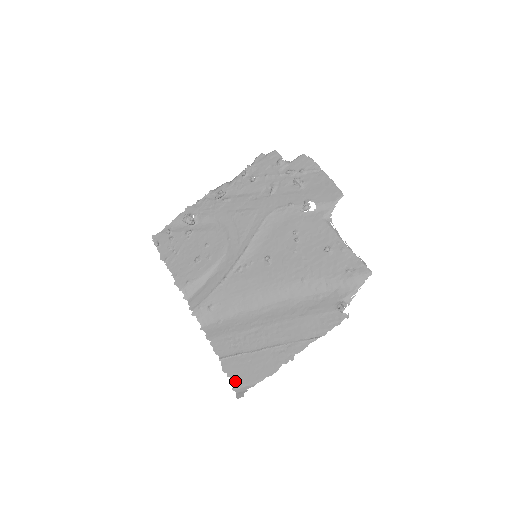
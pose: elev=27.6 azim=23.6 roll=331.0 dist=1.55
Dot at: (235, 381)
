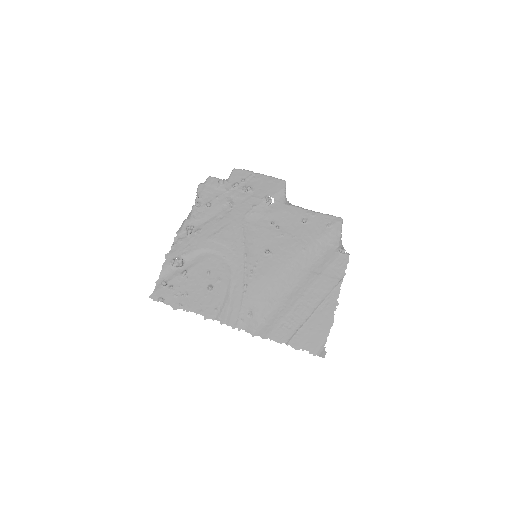
Dot at: (311, 349)
